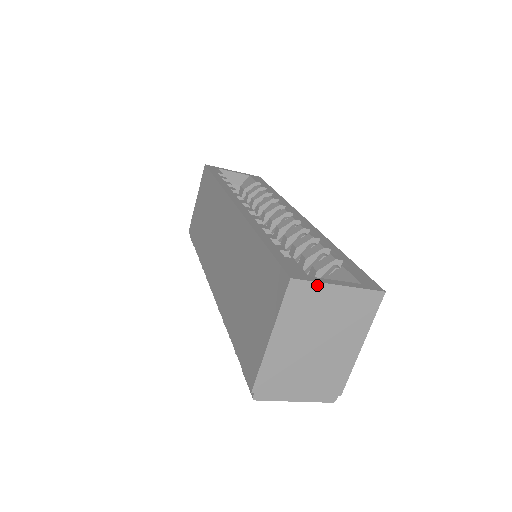
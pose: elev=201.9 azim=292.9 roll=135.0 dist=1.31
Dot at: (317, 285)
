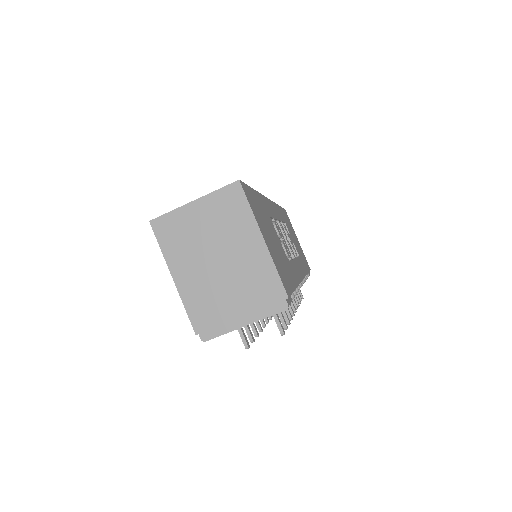
Dot at: (174, 213)
